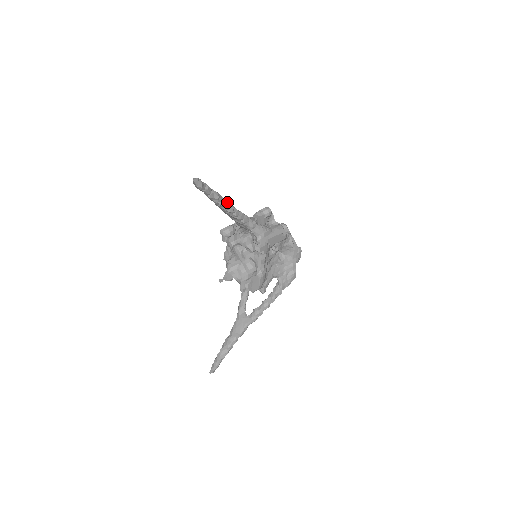
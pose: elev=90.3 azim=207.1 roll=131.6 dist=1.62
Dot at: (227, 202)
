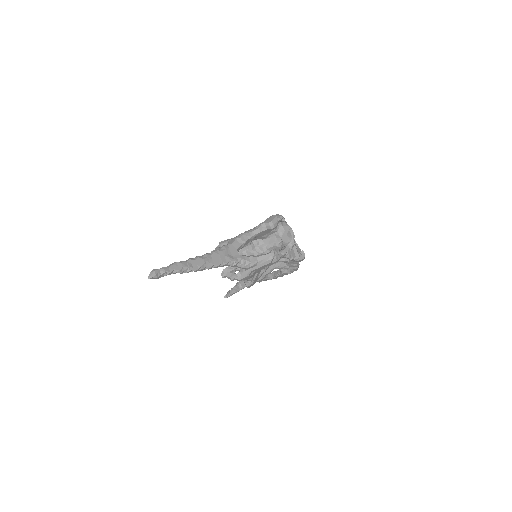
Dot at: (194, 269)
